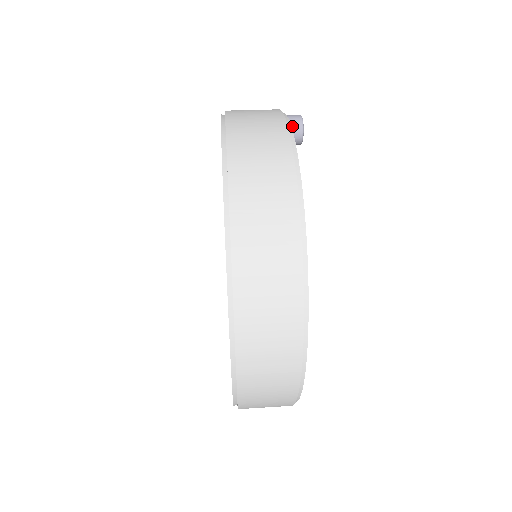
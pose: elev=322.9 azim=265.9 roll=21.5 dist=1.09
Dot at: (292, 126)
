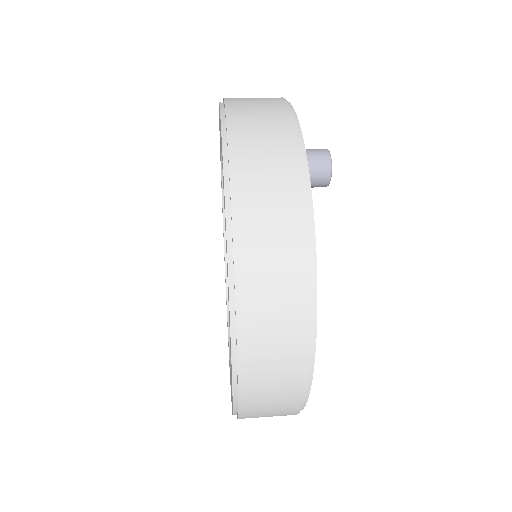
Dot at: (316, 179)
